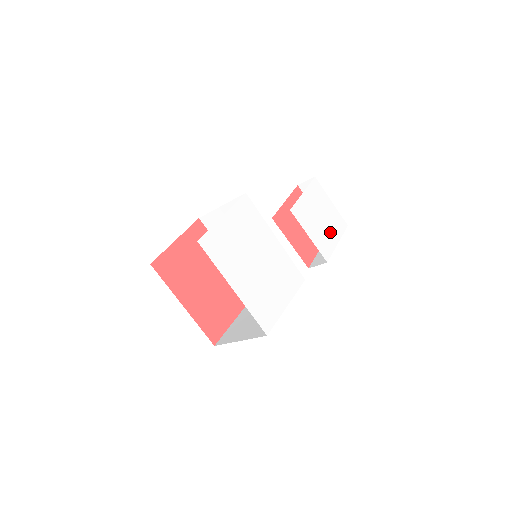
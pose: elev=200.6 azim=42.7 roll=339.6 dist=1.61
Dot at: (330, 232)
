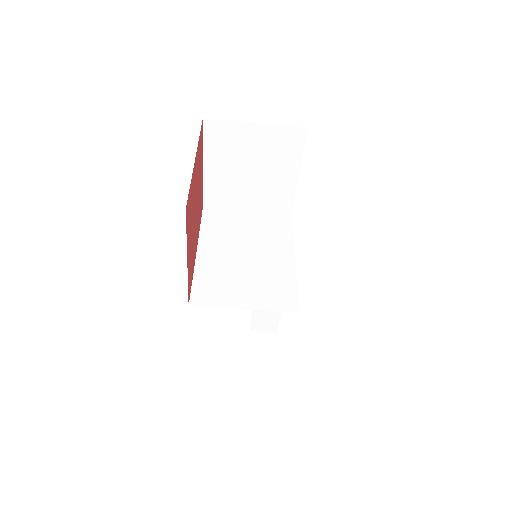
Dot at: occluded
